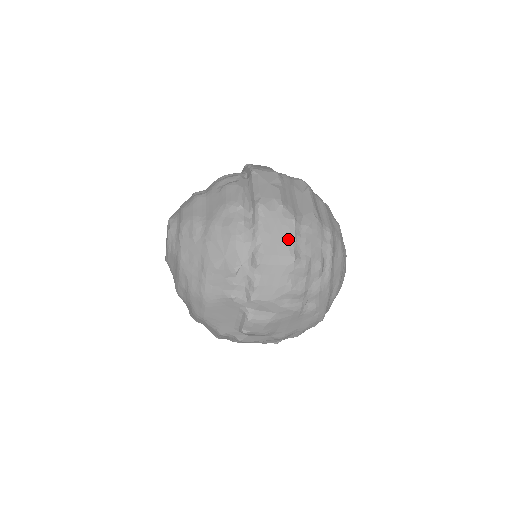
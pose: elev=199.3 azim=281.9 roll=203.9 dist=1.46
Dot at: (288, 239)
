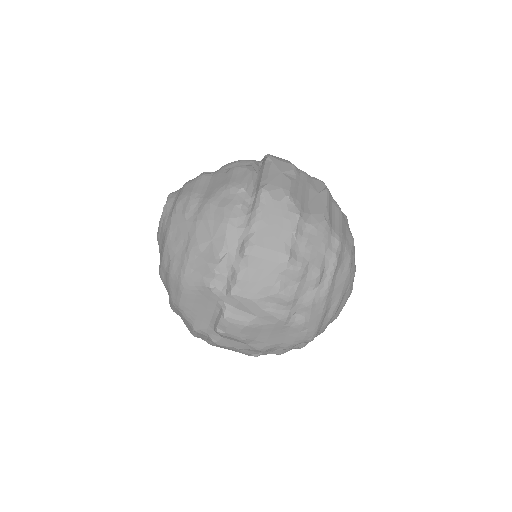
Dot at: (287, 234)
